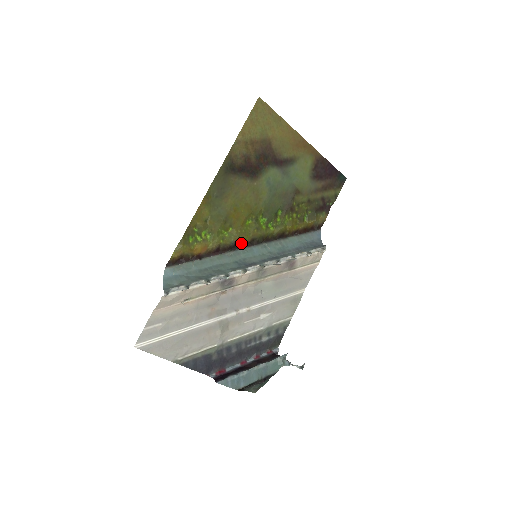
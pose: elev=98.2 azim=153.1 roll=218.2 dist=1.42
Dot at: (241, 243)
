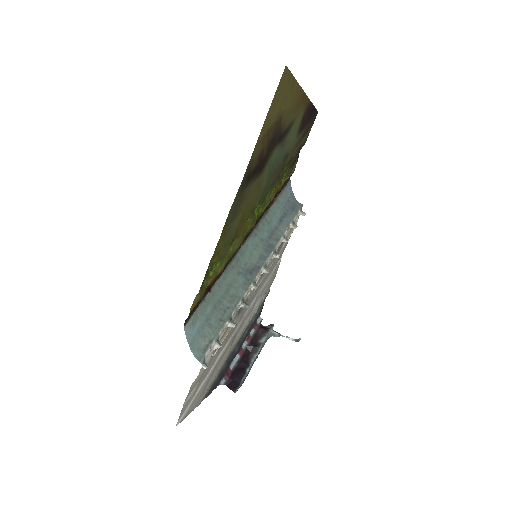
Dot at: occluded
